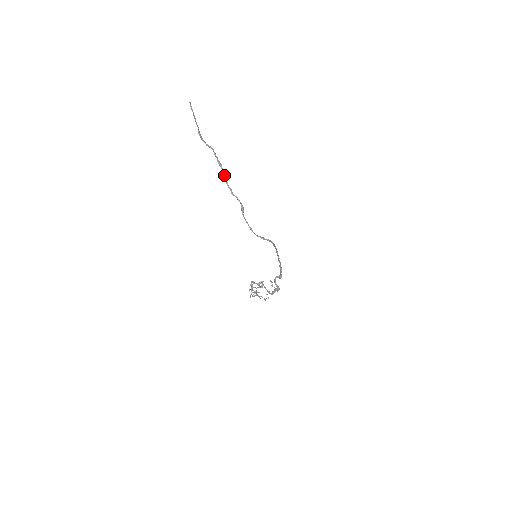
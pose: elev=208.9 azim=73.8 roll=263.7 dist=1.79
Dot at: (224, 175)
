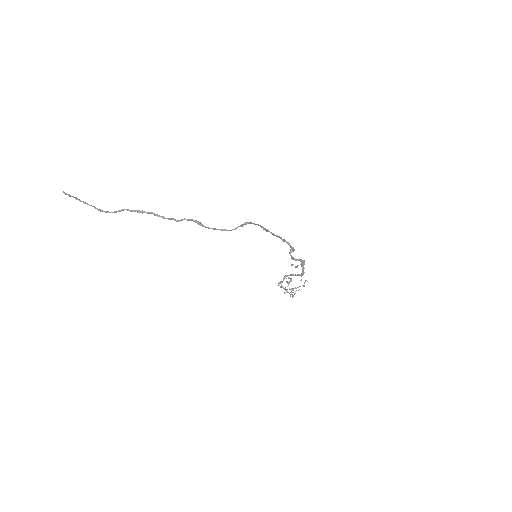
Dot at: (154, 215)
